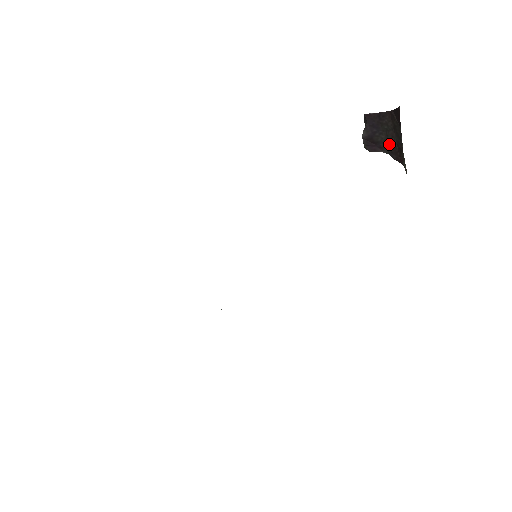
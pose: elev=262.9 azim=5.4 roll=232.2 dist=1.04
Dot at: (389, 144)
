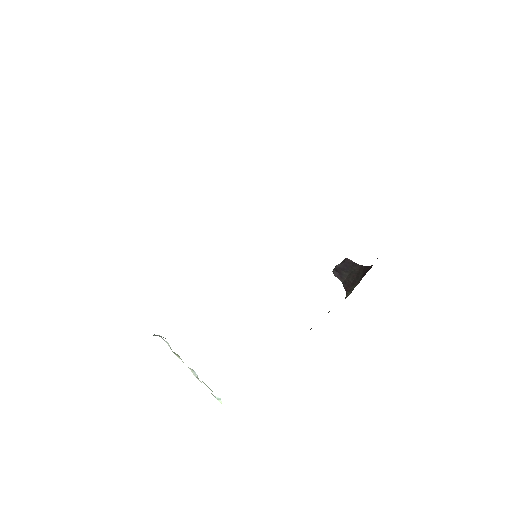
Dot at: (348, 279)
